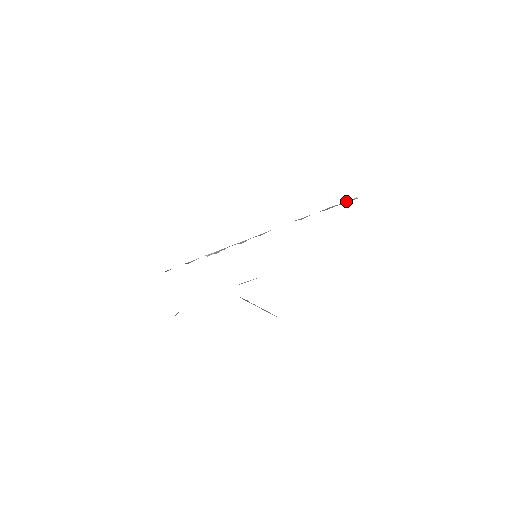
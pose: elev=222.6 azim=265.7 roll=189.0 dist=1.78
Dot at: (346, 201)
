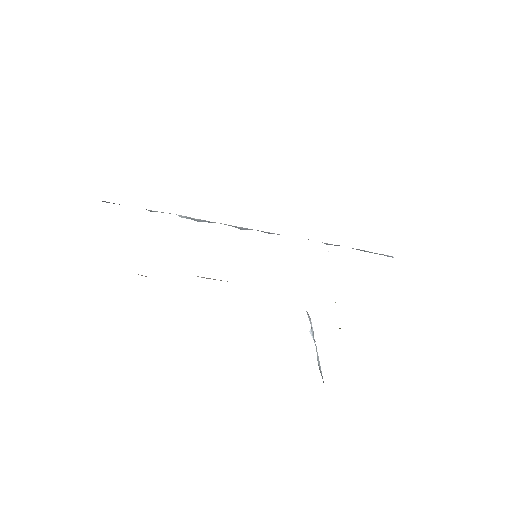
Dot at: occluded
